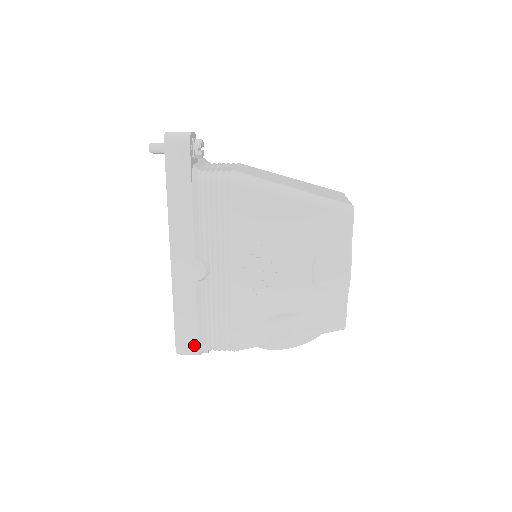
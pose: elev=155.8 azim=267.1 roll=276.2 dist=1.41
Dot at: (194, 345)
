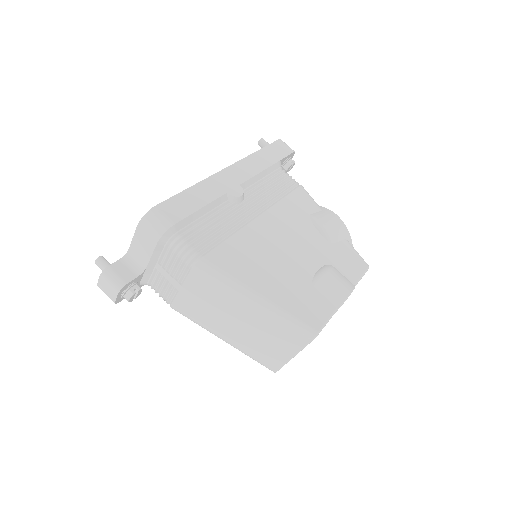
Dot at: occluded
